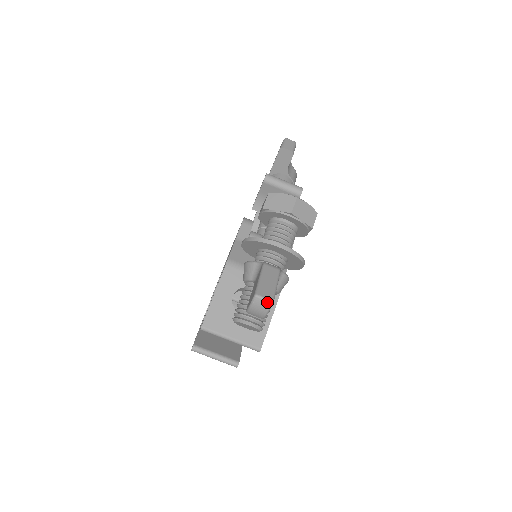
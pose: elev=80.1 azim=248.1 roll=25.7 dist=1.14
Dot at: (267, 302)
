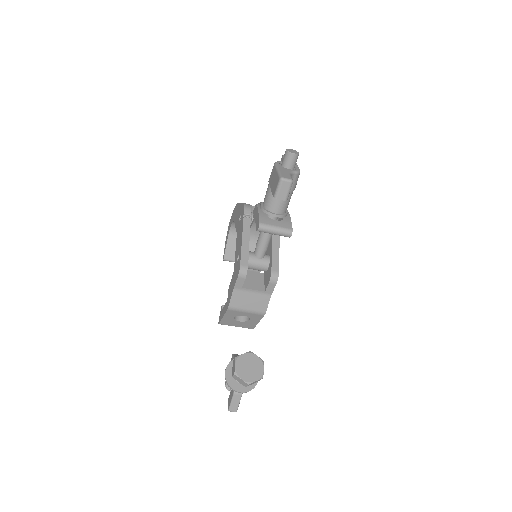
Dot at: occluded
